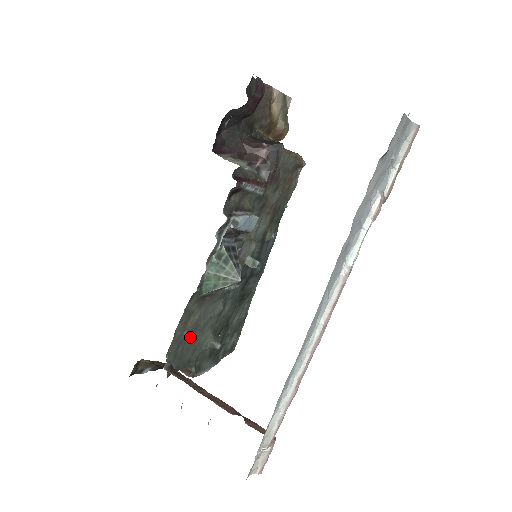
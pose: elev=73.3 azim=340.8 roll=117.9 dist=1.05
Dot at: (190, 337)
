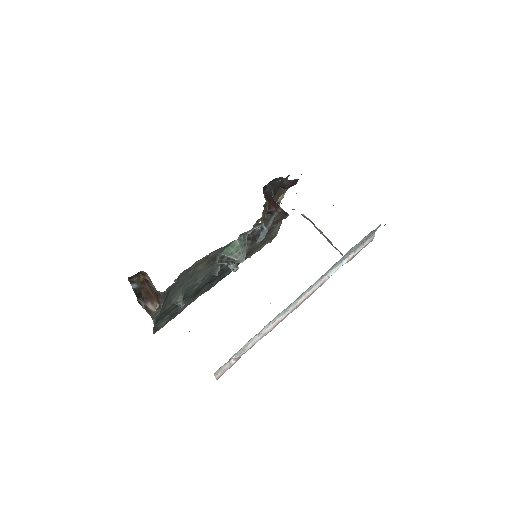
Dot at: (185, 280)
